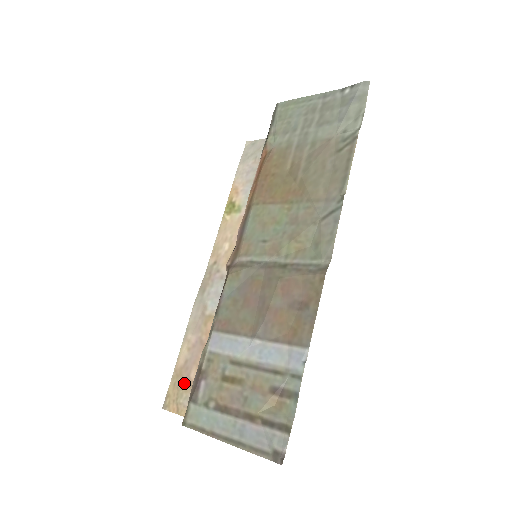
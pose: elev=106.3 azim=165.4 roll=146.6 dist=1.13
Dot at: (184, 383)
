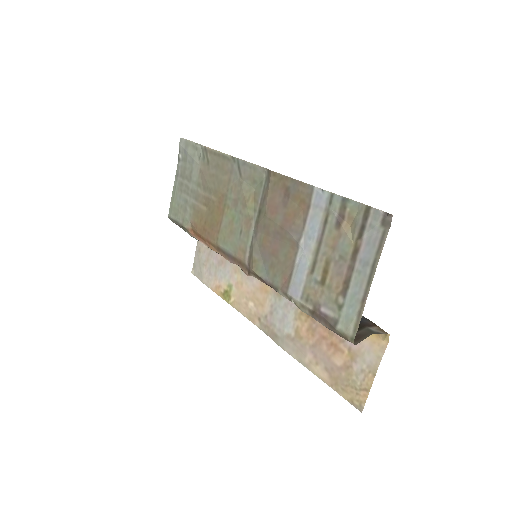
Dot at: (343, 376)
